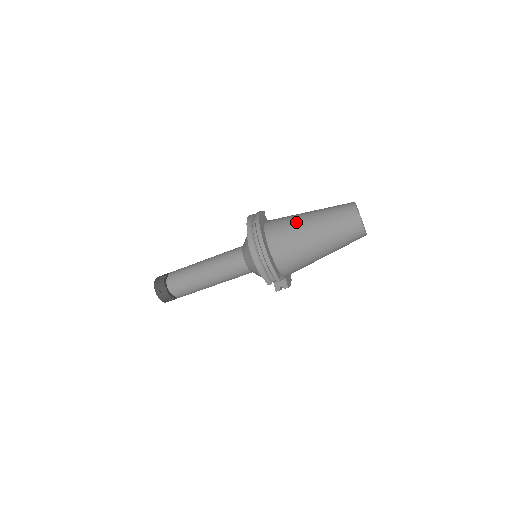
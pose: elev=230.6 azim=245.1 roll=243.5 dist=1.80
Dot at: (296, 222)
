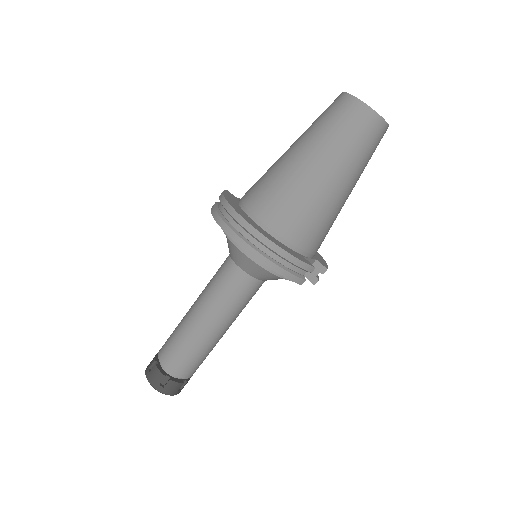
Dot at: (282, 173)
